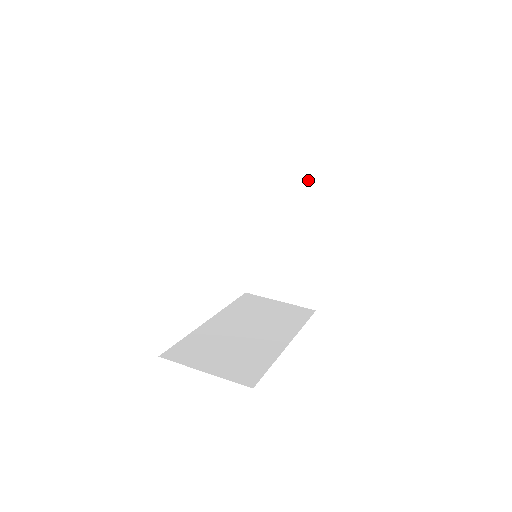
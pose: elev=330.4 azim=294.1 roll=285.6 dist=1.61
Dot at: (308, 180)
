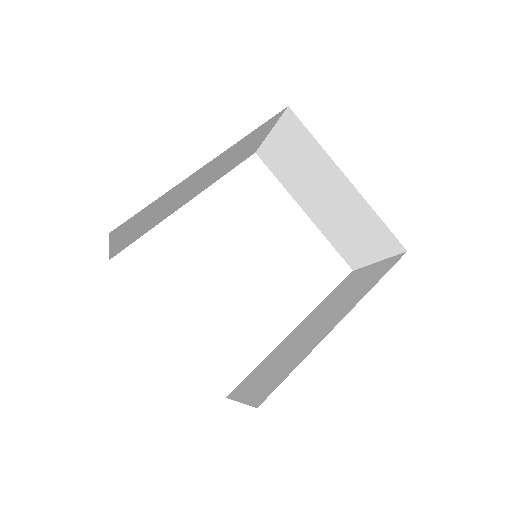
Dot at: (284, 133)
